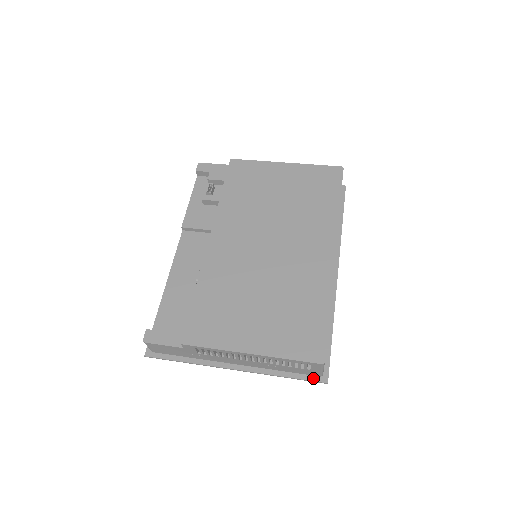
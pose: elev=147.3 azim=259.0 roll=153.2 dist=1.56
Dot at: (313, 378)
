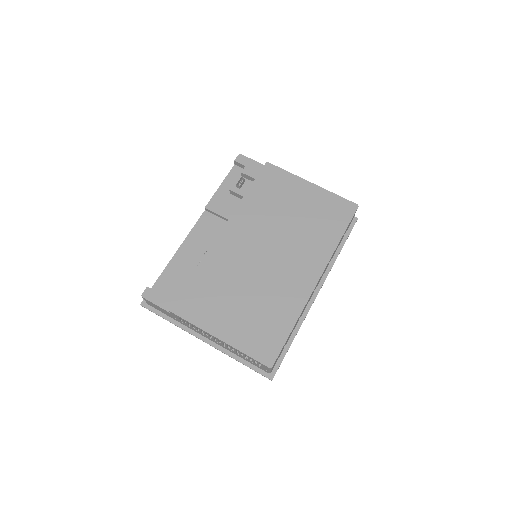
Dot at: (262, 372)
